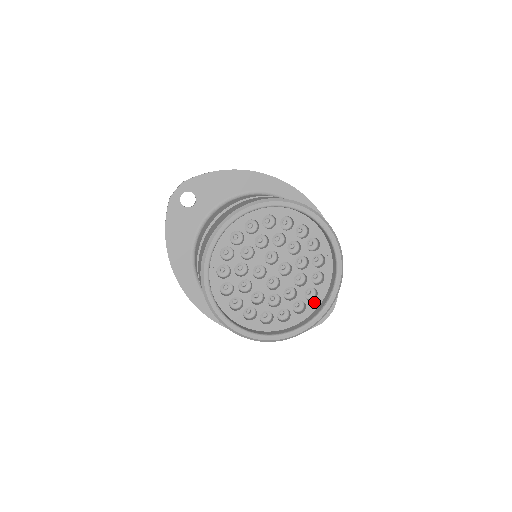
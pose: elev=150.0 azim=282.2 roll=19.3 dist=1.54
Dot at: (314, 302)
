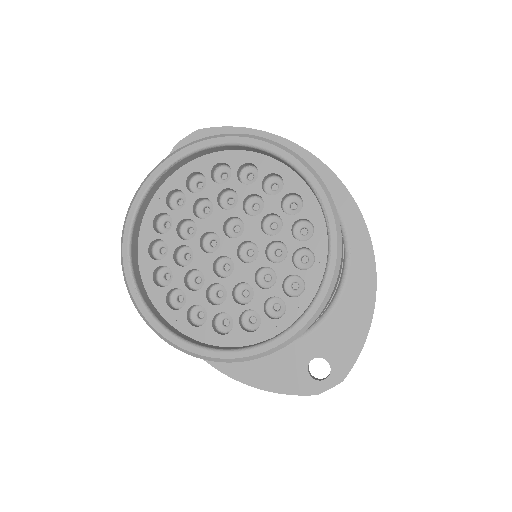
Dot at: (276, 323)
